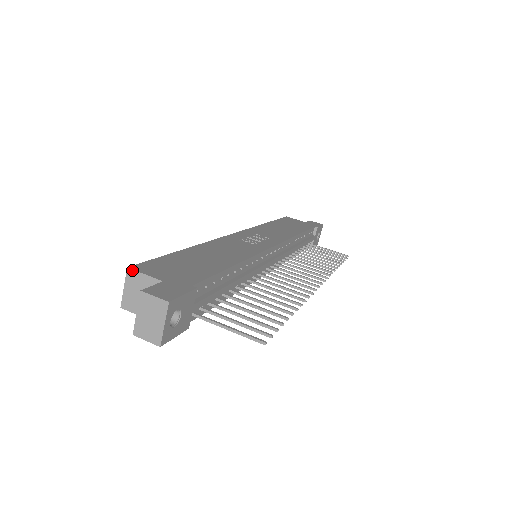
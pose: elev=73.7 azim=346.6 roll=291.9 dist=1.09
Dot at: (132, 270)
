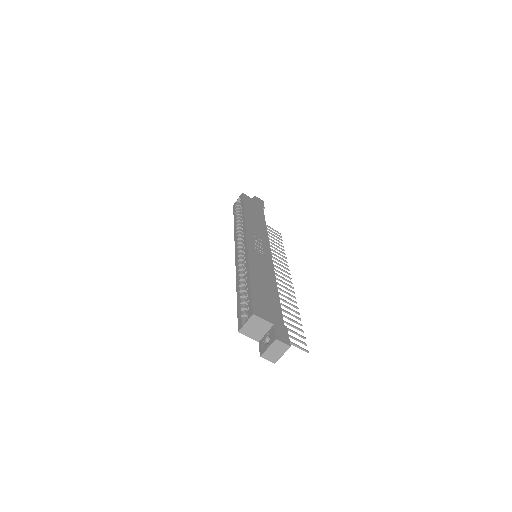
Dot at: (256, 316)
